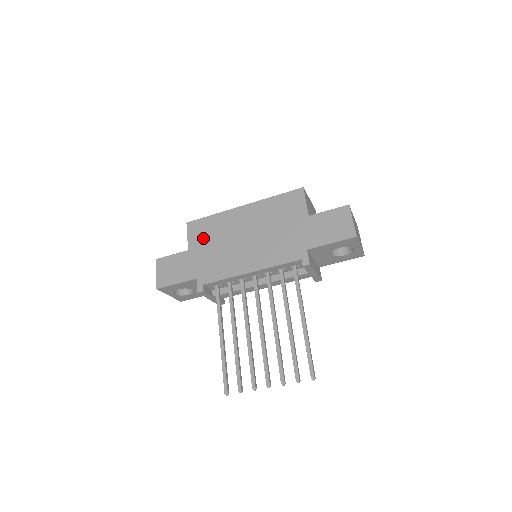
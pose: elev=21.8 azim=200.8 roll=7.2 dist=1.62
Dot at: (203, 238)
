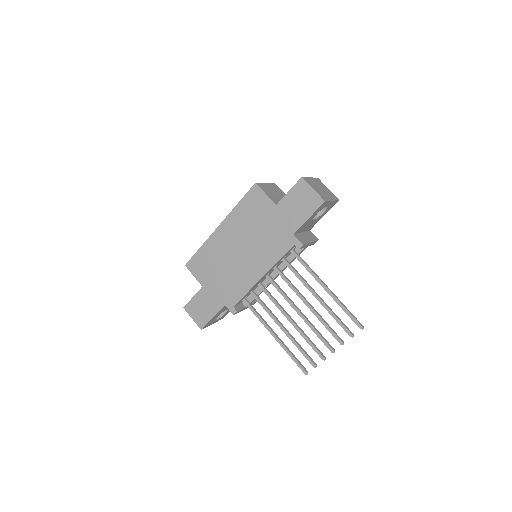
Dot at: (207, 271)
